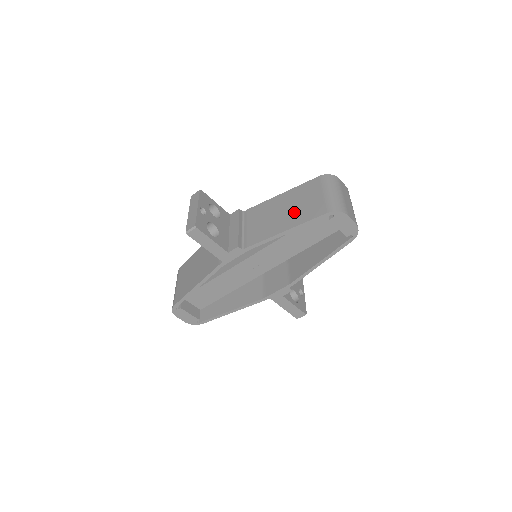
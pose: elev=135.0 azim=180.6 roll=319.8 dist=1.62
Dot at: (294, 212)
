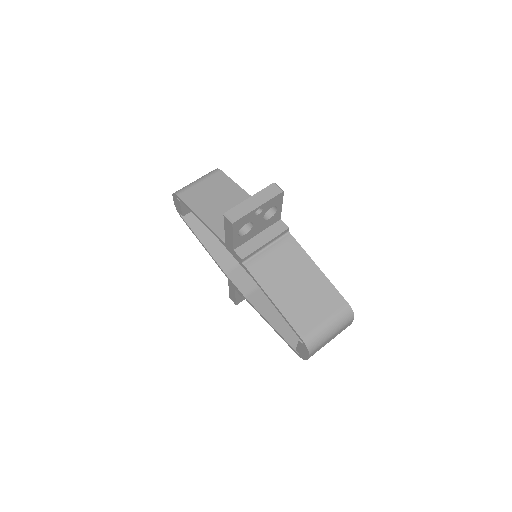
Dot at: (297, 299)
